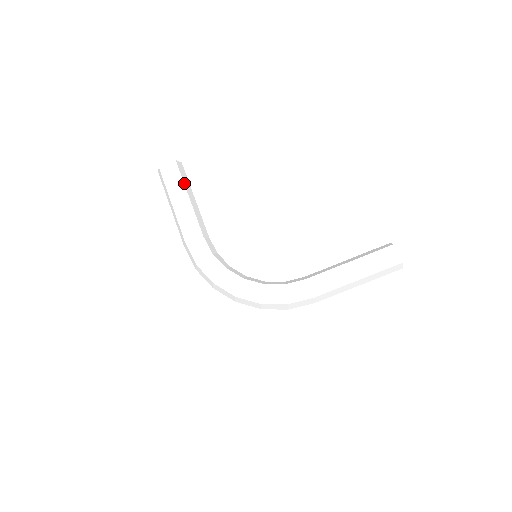
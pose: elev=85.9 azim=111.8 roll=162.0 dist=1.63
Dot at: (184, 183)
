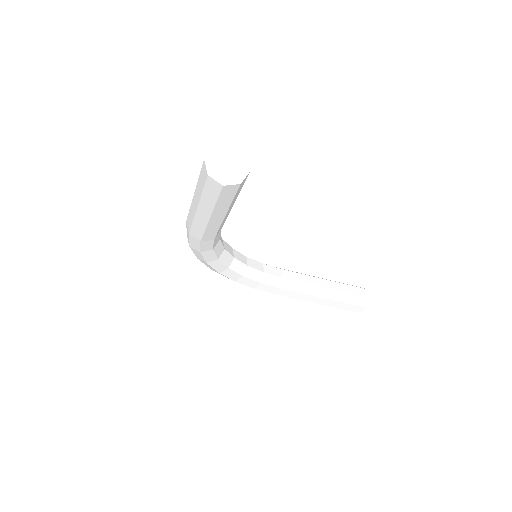
Dot at: (231, 204)
